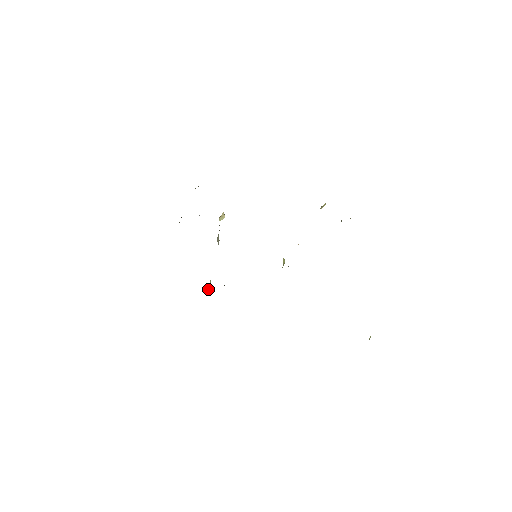
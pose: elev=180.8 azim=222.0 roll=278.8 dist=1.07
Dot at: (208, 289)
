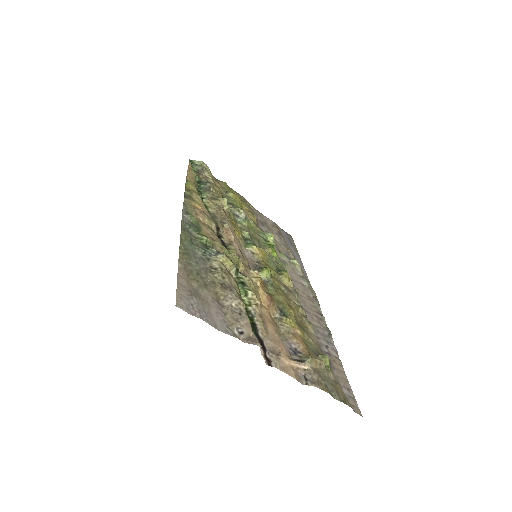
Dot at: occluded
